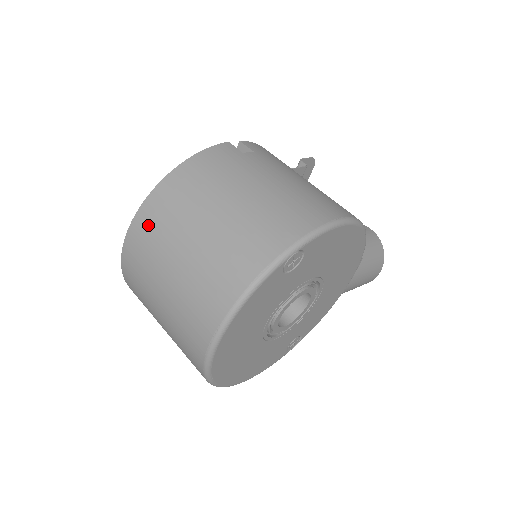
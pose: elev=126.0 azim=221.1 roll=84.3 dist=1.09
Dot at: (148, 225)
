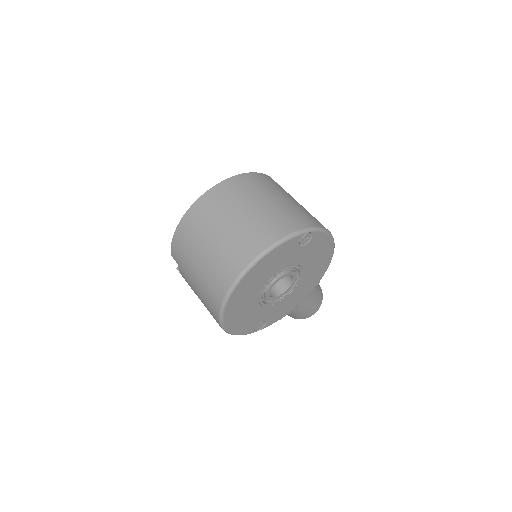
Dot at: (219, 195)
